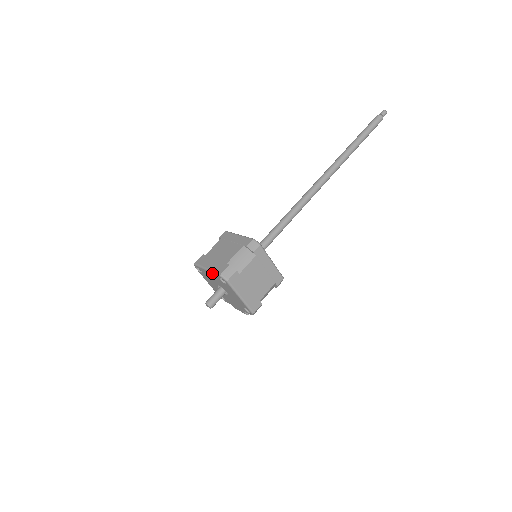
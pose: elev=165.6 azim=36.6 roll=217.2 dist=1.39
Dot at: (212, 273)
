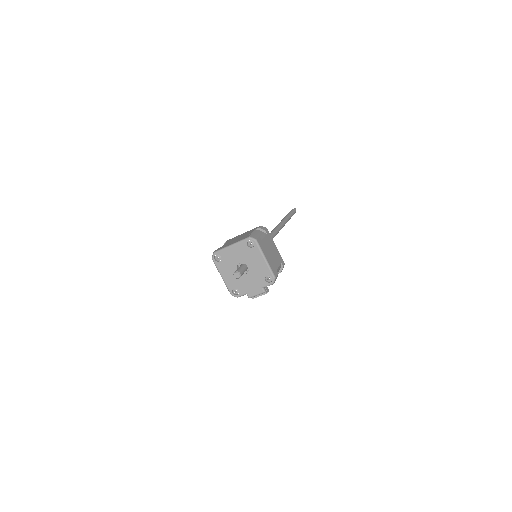
Dot at: (238, 243)
